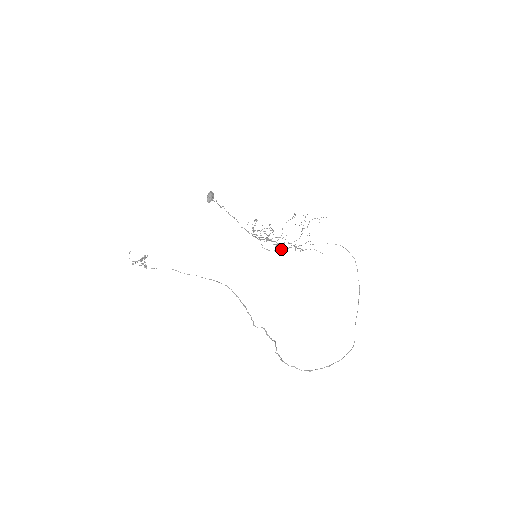
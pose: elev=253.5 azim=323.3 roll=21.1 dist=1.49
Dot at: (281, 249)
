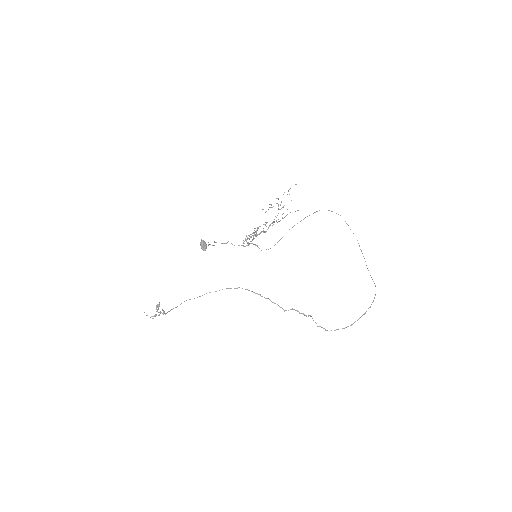
Dot at: occluded
